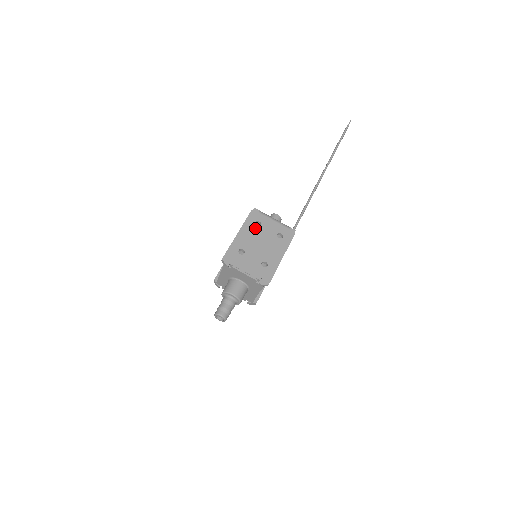
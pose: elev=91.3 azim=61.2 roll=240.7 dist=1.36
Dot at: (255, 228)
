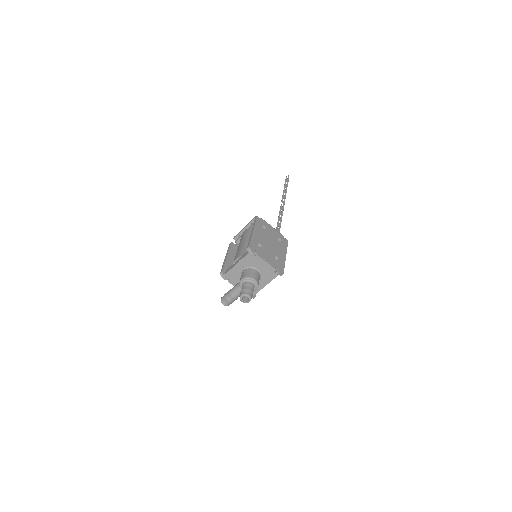
Dot at: (263, 230)
